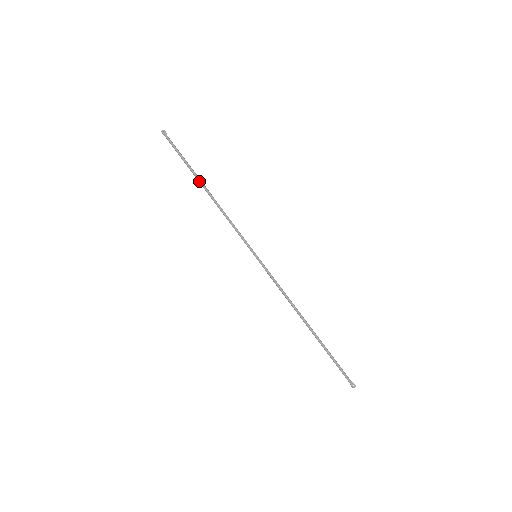
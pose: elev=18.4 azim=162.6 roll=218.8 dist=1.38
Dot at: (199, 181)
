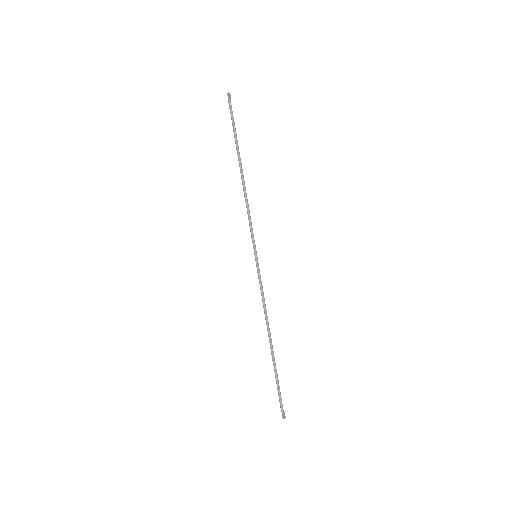
Dot at: (239, 159)
